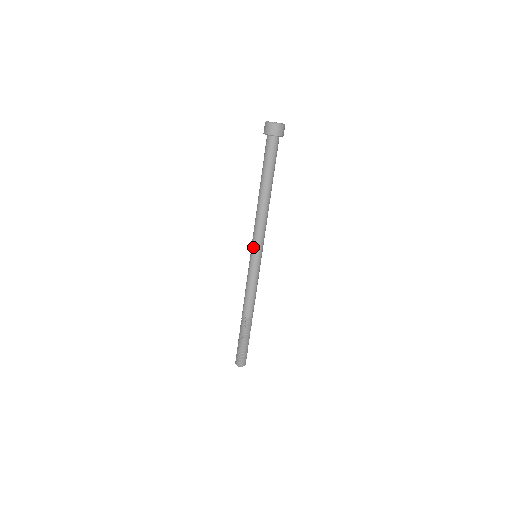
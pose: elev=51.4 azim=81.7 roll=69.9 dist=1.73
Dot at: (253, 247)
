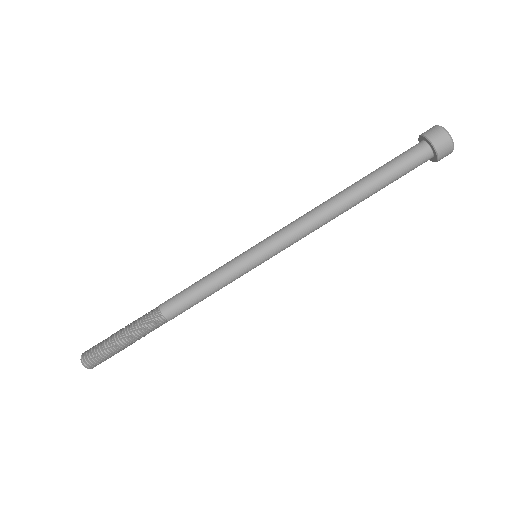
Dot at: (268, 243)
